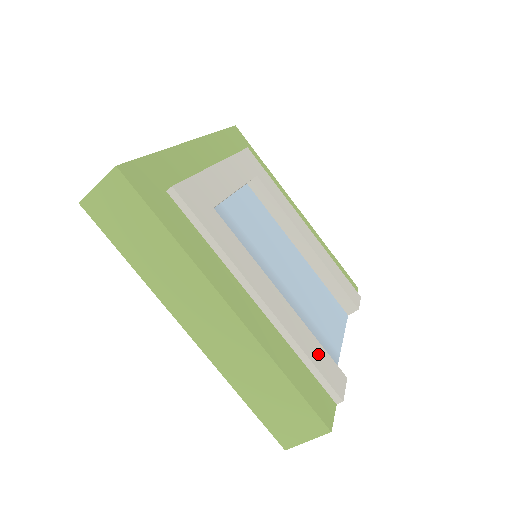
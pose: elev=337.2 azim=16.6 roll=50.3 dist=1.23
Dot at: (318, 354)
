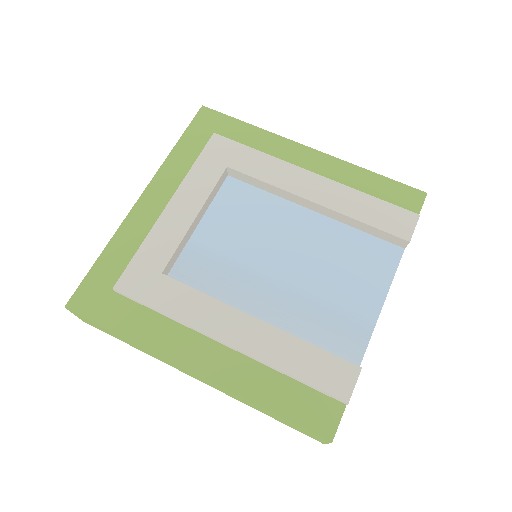
Dot at: (310, 363)
